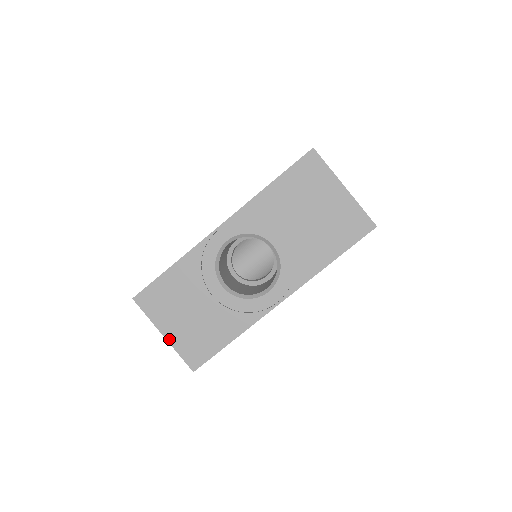
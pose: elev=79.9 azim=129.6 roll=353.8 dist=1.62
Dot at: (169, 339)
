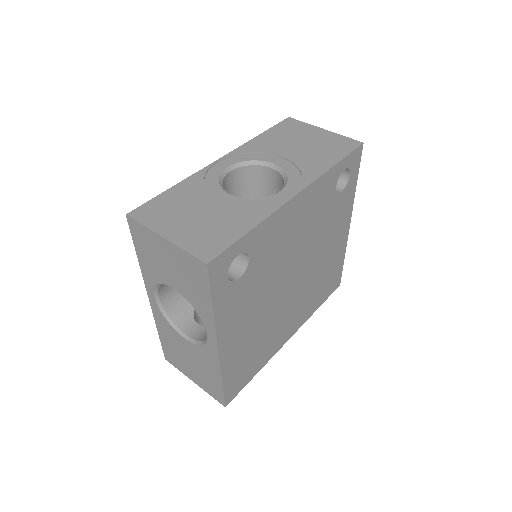
Dot at: (172, 239)
